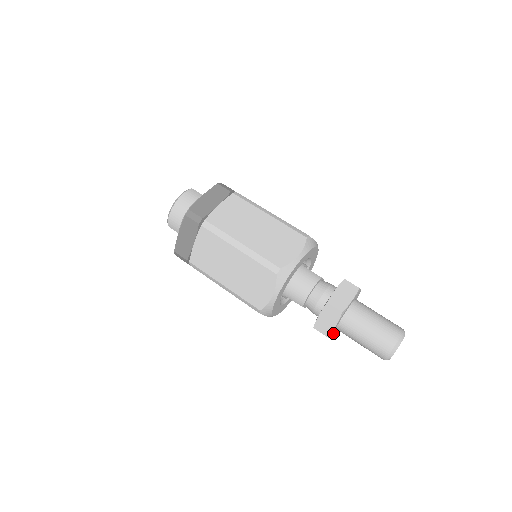
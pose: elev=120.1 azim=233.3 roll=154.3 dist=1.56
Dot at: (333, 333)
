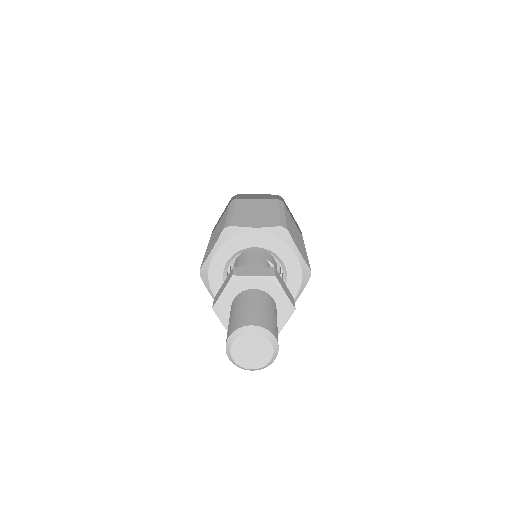
Dot at: occluded
